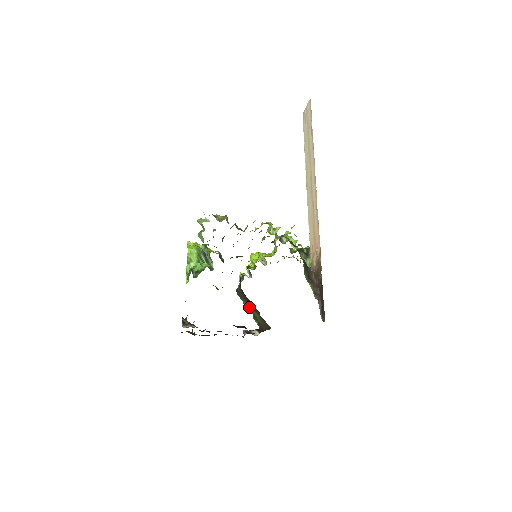
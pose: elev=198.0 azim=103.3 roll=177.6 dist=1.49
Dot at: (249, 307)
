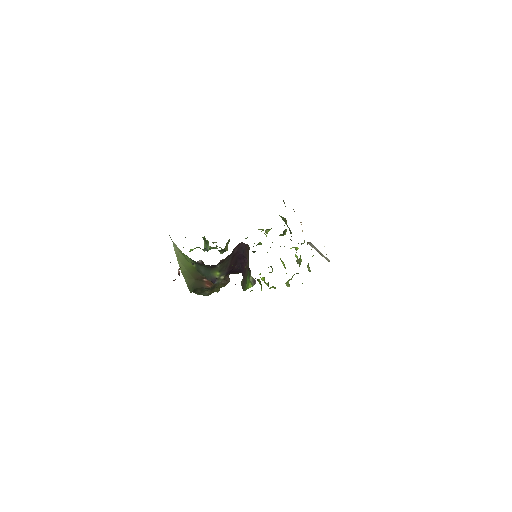
Dot at: (247, 278)
